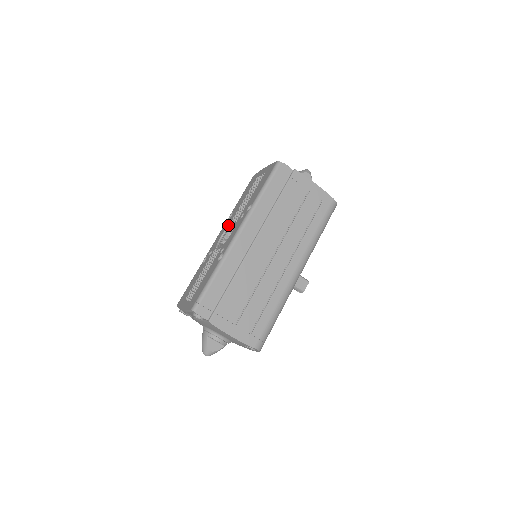
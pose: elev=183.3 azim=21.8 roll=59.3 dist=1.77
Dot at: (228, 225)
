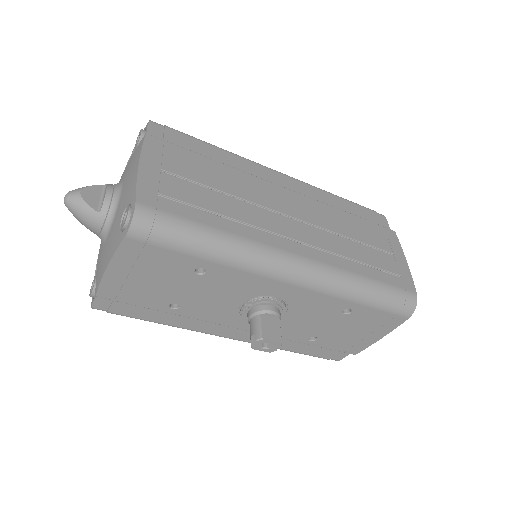
Dot at: occluded
